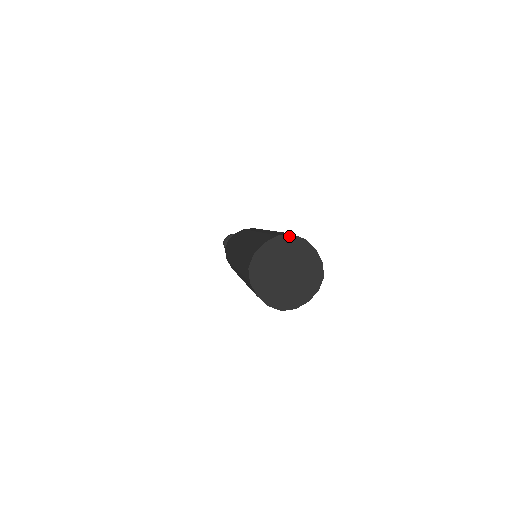
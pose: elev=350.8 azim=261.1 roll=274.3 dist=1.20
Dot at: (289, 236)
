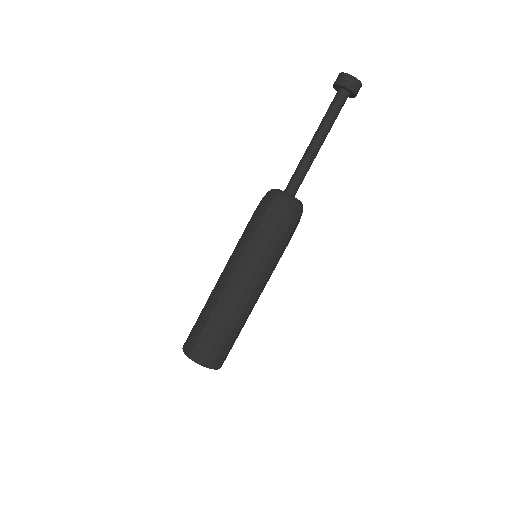
Dot at: (188, 356)
